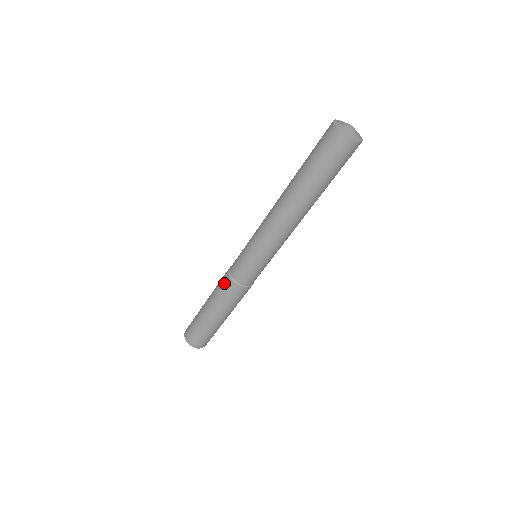
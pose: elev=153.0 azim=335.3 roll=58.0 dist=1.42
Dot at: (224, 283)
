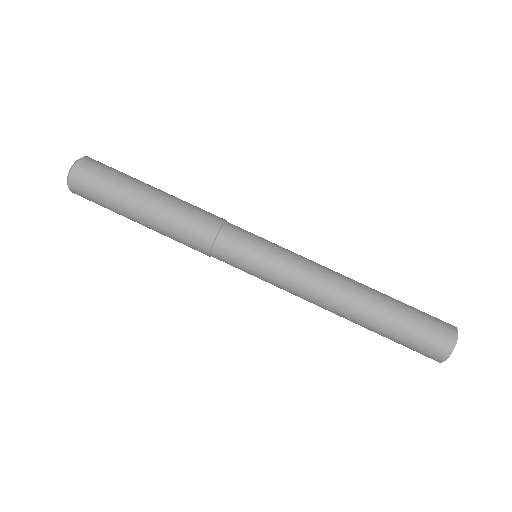
Dot at: (195, 244)
